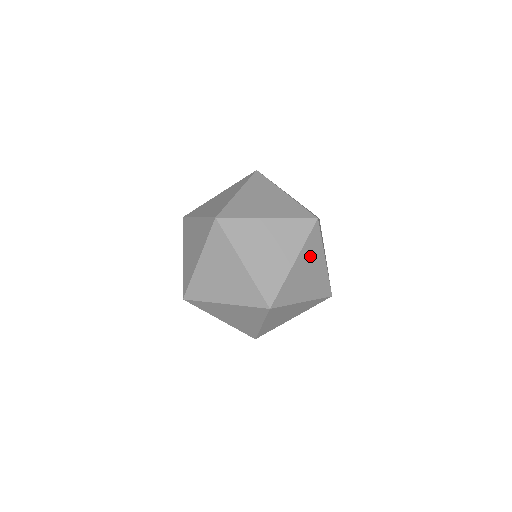
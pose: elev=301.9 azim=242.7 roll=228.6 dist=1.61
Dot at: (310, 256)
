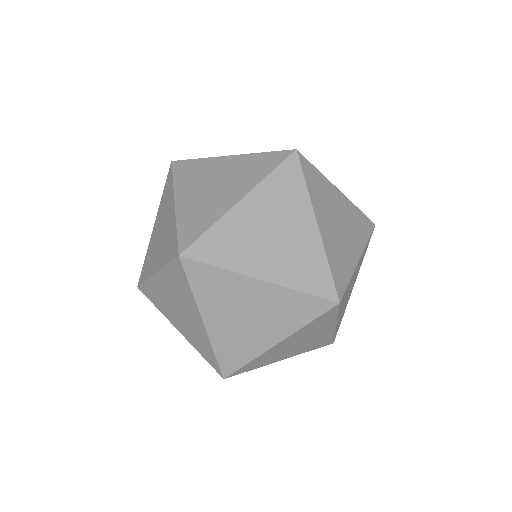
Dot at: occluded
